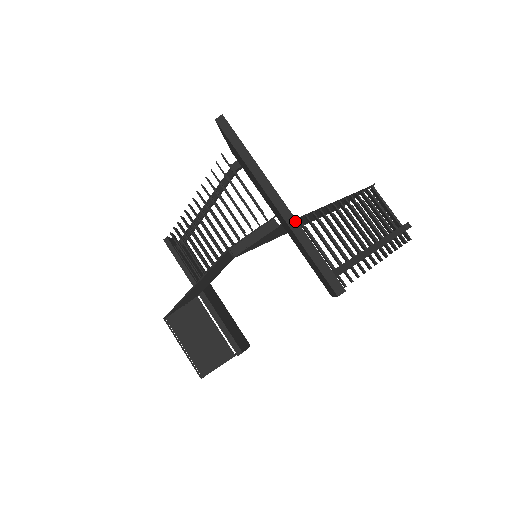
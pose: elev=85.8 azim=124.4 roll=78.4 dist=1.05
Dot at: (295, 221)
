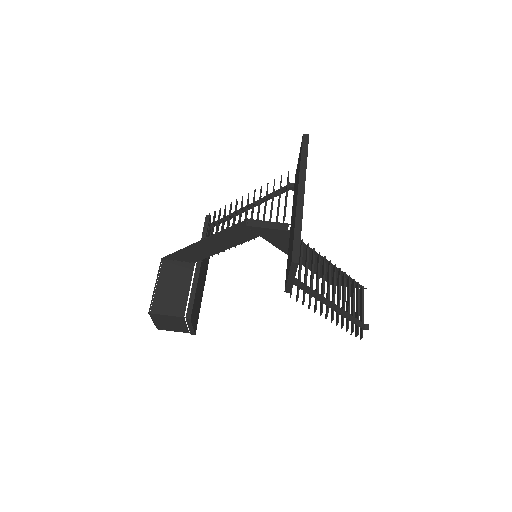
Dot at: (302, 208)
